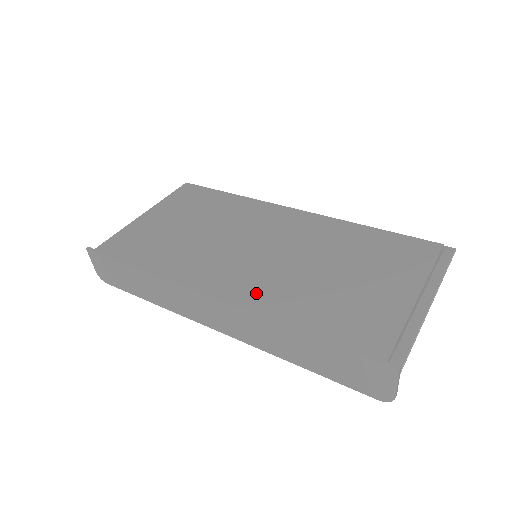
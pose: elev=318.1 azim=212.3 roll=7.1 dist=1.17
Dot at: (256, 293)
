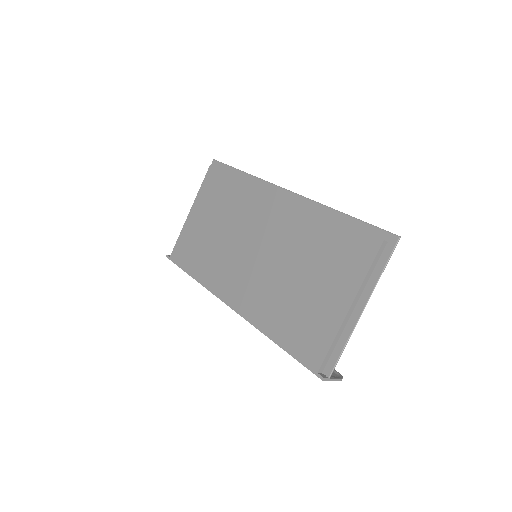
Dot at: (251, 303)
